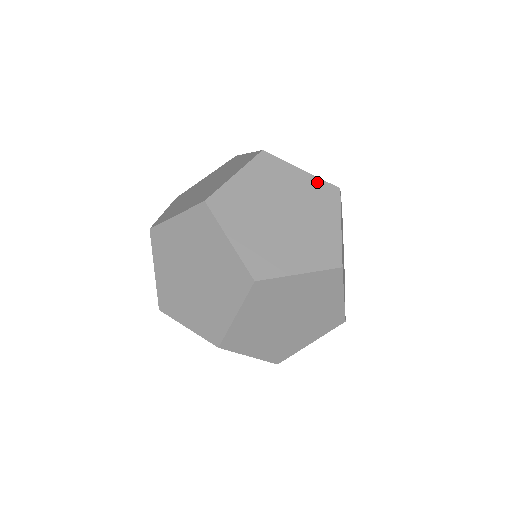
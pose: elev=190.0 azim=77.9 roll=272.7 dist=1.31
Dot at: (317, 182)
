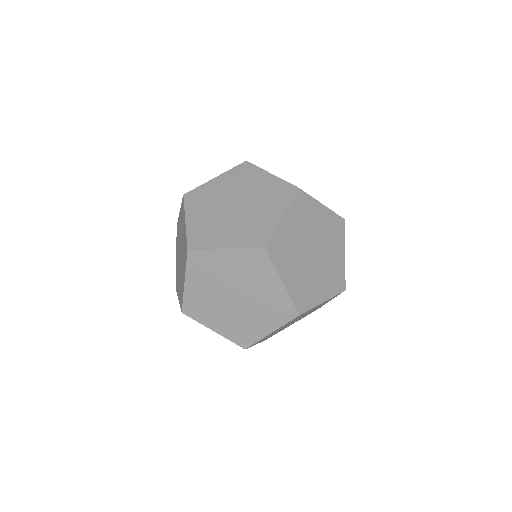
Dot at: occluded
